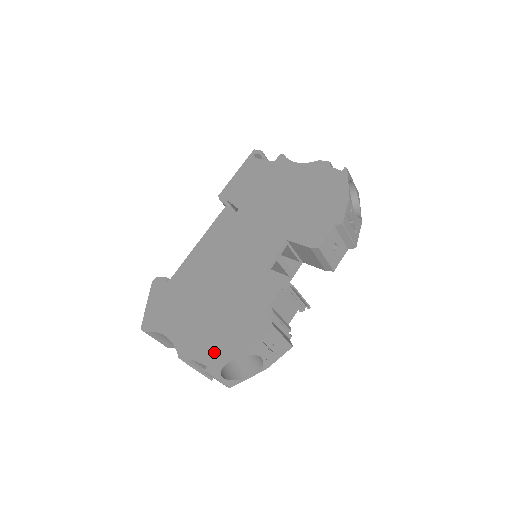
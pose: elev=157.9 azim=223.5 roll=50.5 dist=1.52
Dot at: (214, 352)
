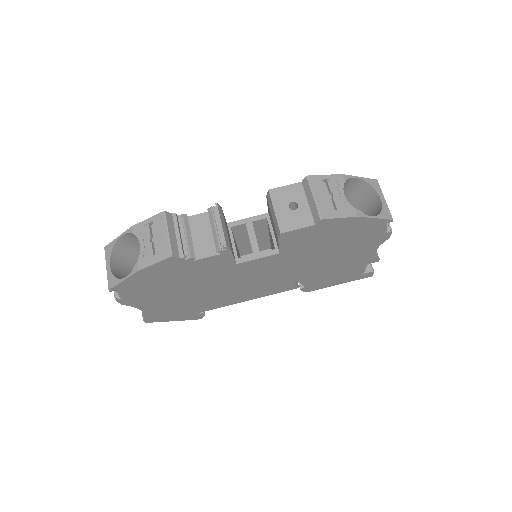
Dot at: (127, 244)
